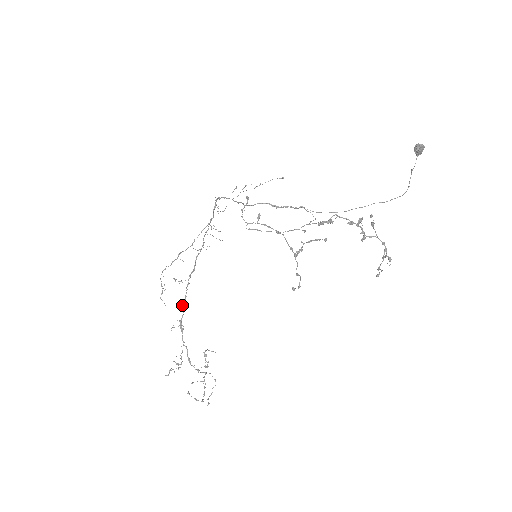
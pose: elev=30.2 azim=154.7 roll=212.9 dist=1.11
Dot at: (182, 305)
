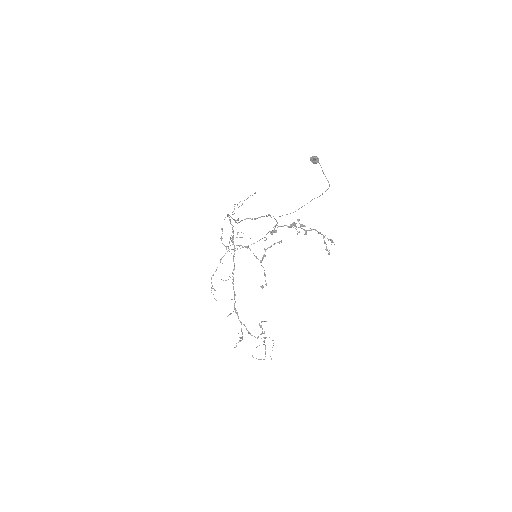
Dot at: occluded
